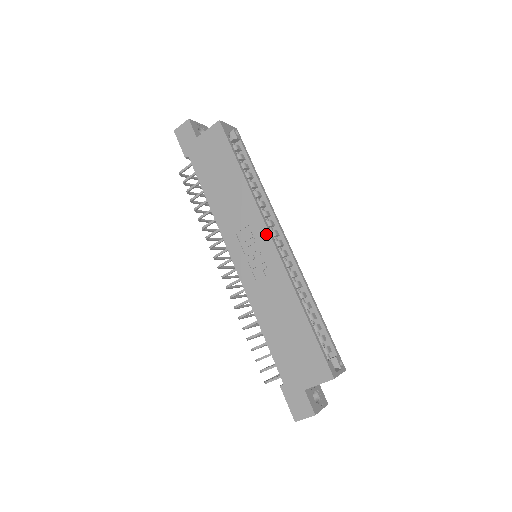
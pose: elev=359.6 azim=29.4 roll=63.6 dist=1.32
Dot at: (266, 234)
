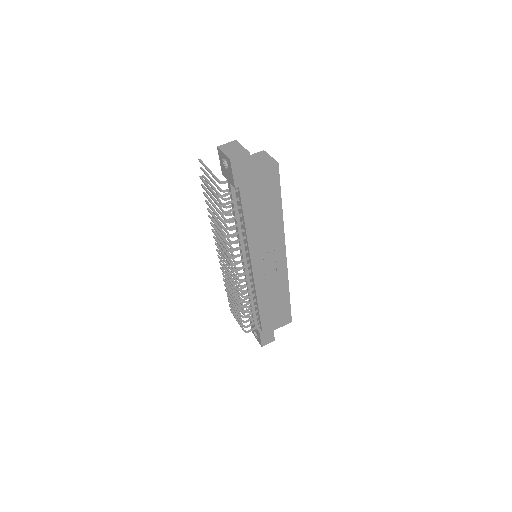
Dot at: (284, 251)
